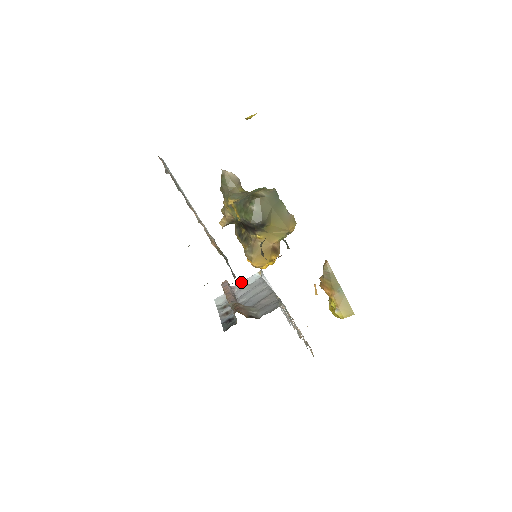
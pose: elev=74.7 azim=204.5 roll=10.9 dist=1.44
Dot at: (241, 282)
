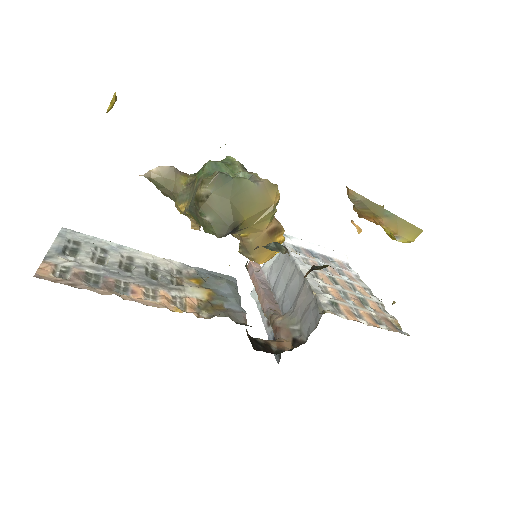
Dot at: occluded
